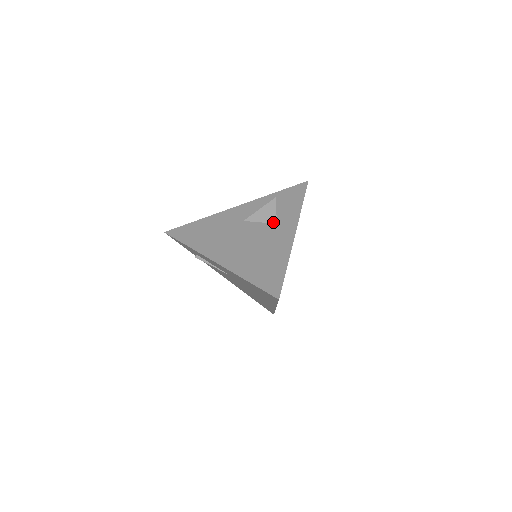
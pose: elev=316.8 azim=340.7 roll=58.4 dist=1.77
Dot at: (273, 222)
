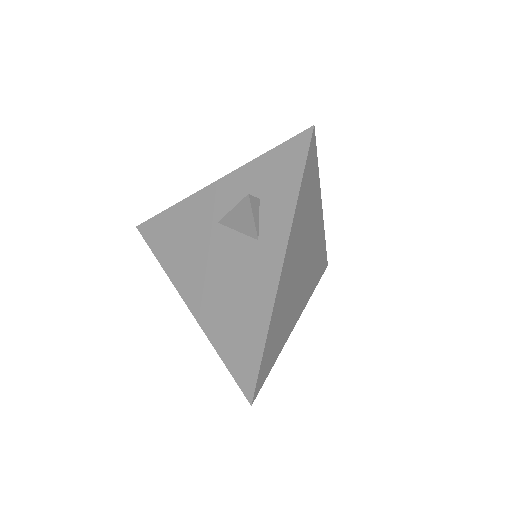
Dot at: (253, 236)
